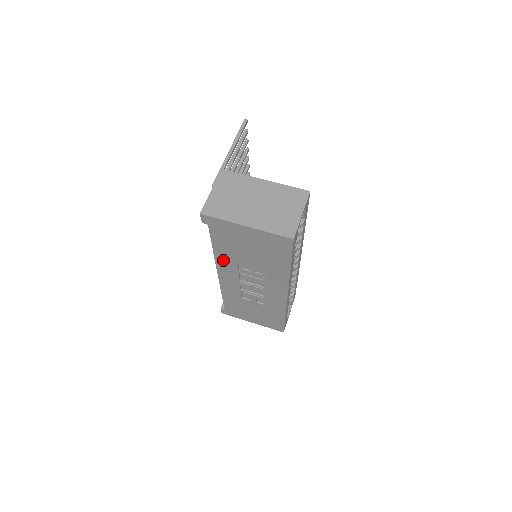
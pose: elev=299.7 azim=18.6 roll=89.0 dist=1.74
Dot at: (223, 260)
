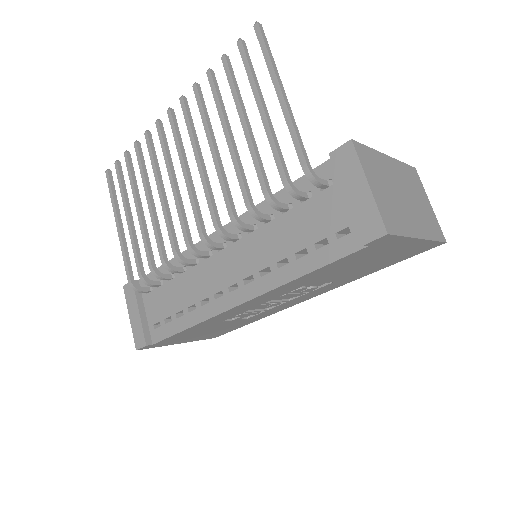
Dot at: (290, 285)
